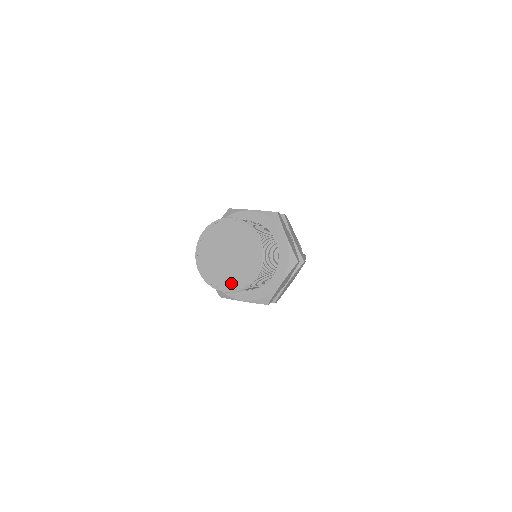
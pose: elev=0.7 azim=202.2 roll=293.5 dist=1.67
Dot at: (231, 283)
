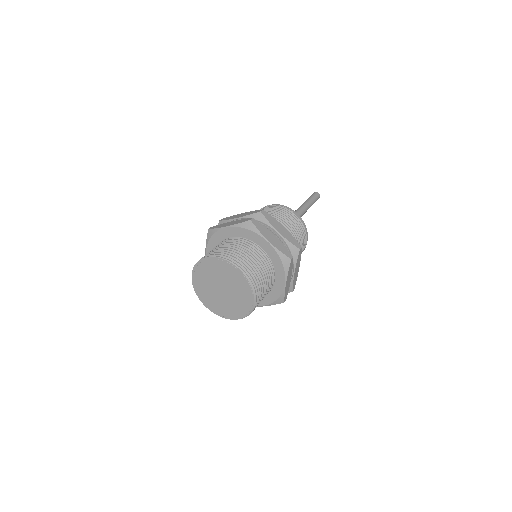
Dot at: (237, 312)
